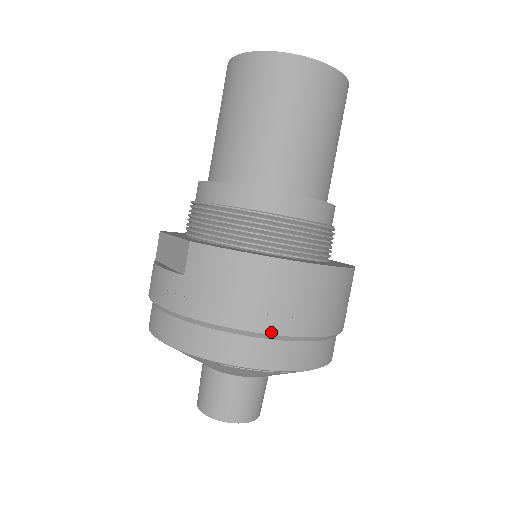
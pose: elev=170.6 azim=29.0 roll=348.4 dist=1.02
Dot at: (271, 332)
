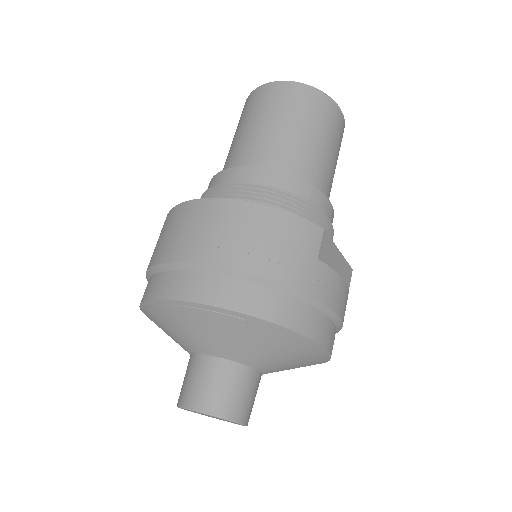
Dot at: (162, 261)
